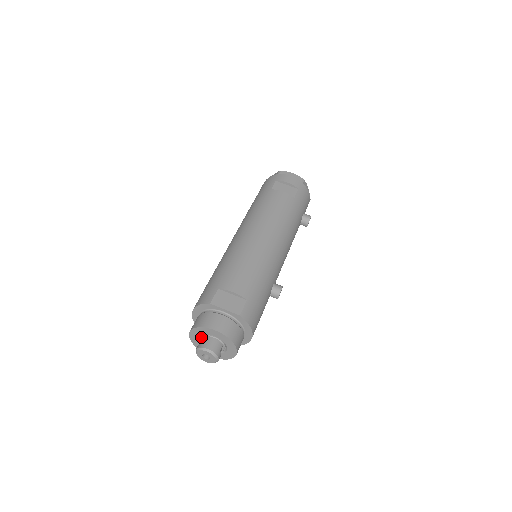
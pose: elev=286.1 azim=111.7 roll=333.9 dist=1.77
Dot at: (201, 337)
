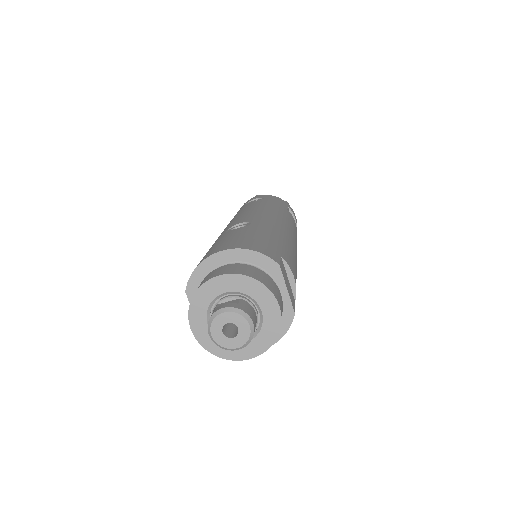
Dot at: (232, 295)
